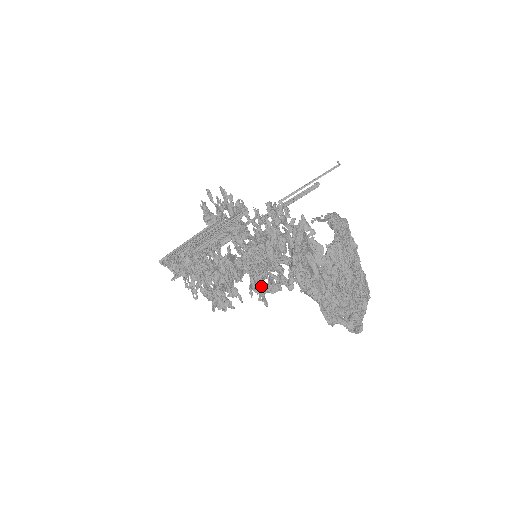
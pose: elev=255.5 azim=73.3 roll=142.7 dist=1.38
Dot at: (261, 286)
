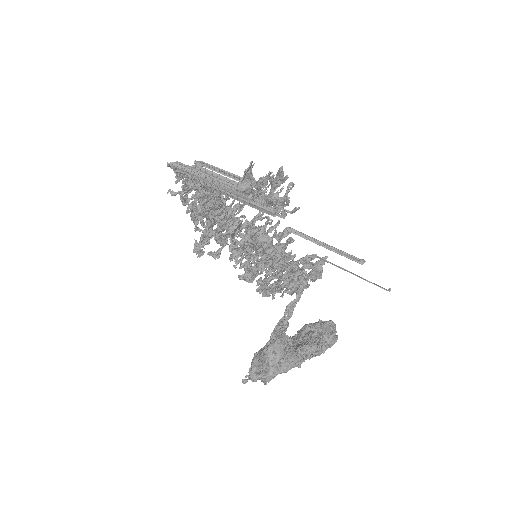
Dot at: occluded
